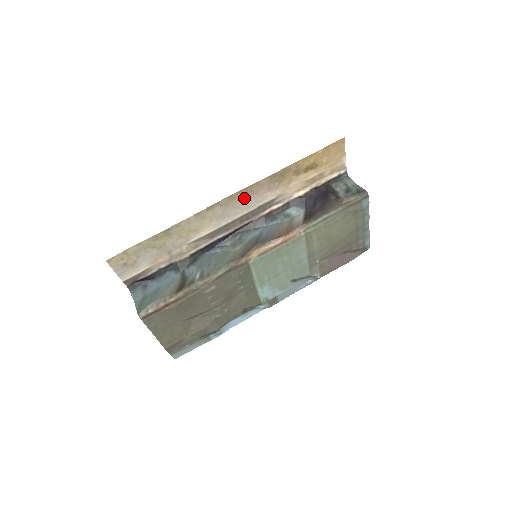
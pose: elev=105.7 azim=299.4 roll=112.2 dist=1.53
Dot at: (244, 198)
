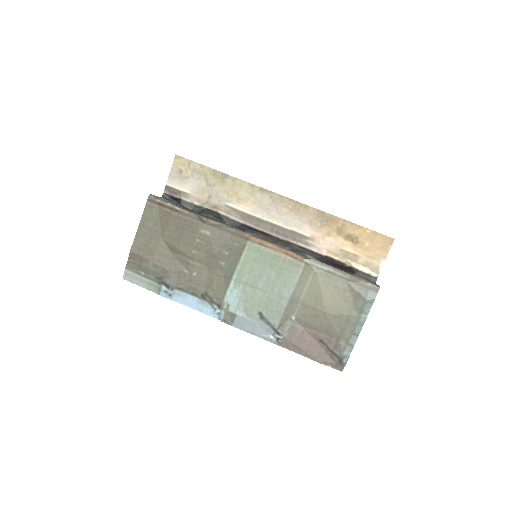
Dot at: (289, 210)
